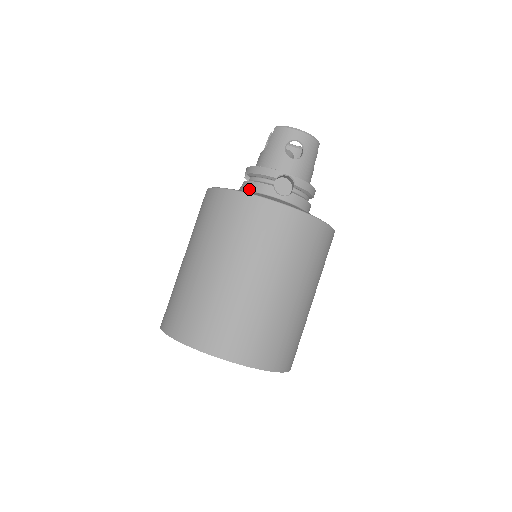
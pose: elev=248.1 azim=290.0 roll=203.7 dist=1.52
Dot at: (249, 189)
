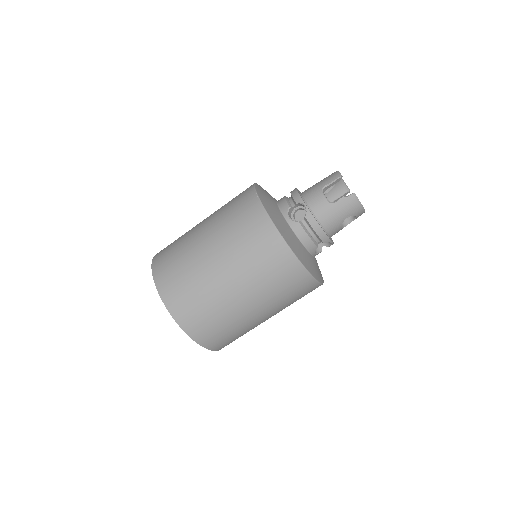
Dot at: (300, 237)
